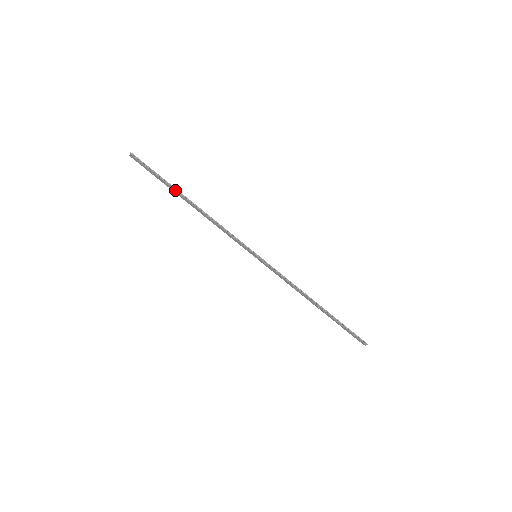
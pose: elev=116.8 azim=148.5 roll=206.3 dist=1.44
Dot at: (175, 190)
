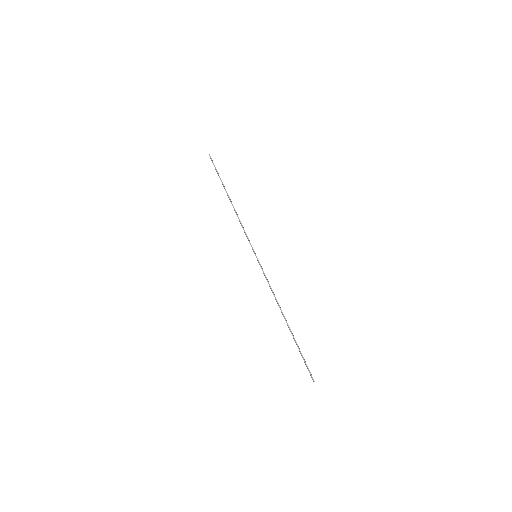
Dot at: (224, 187)
